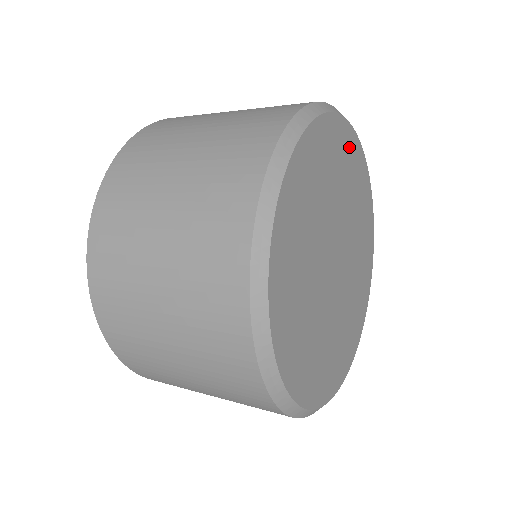
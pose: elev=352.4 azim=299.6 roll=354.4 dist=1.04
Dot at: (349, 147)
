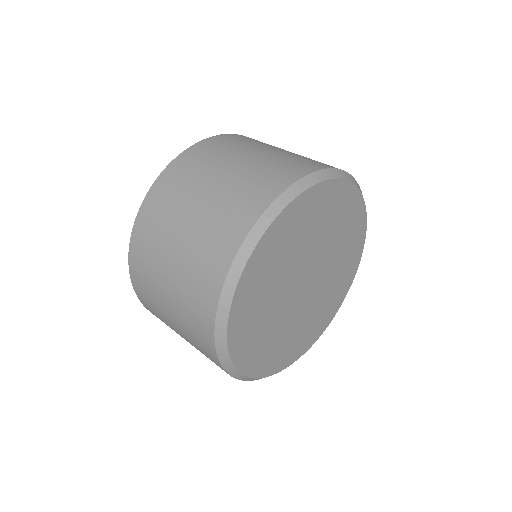
Dot at: (290, 220)
